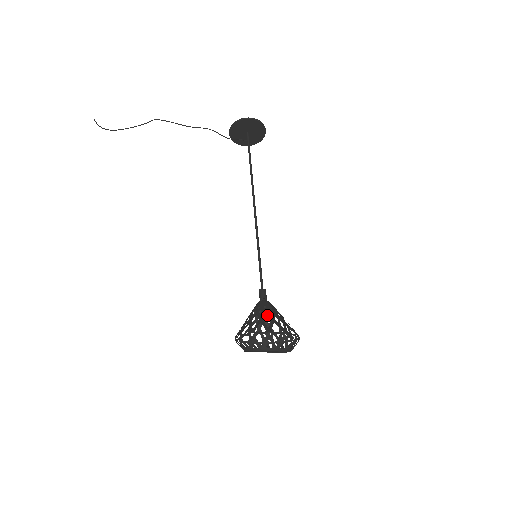
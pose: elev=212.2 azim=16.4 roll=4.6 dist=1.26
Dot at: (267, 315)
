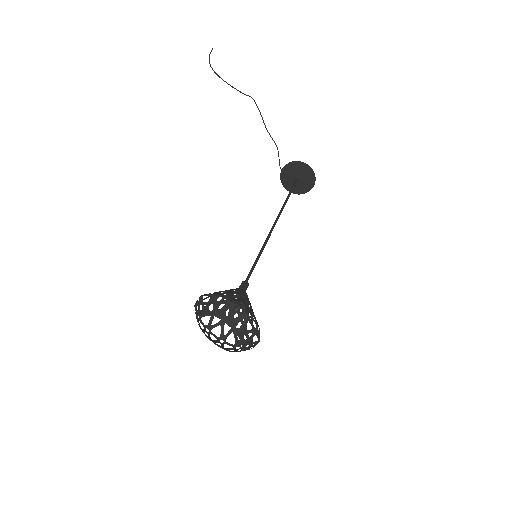
Dot at: (240, 304)
